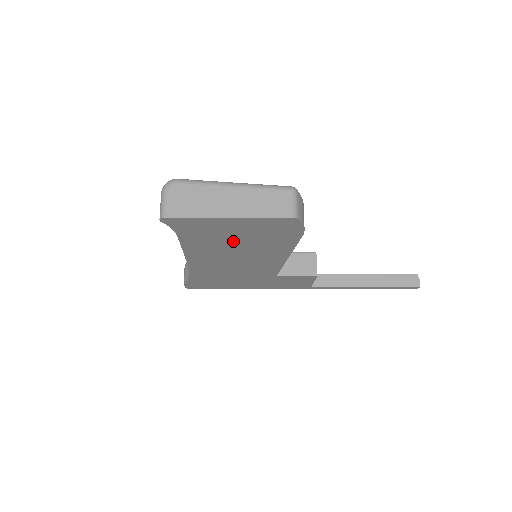
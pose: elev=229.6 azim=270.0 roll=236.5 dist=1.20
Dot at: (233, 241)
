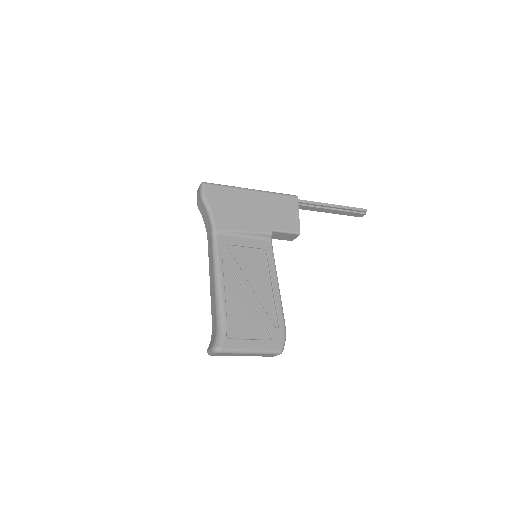
Dot at: occluded
